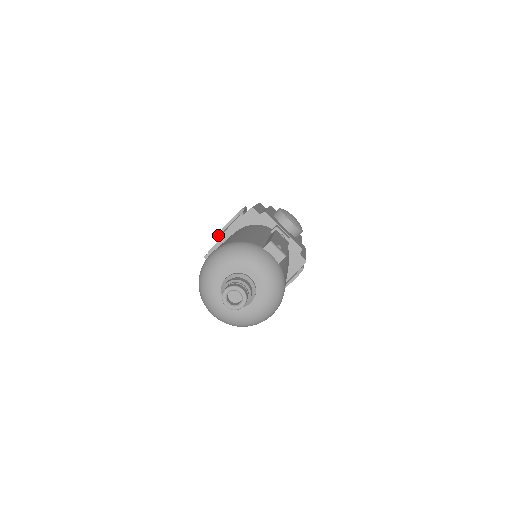
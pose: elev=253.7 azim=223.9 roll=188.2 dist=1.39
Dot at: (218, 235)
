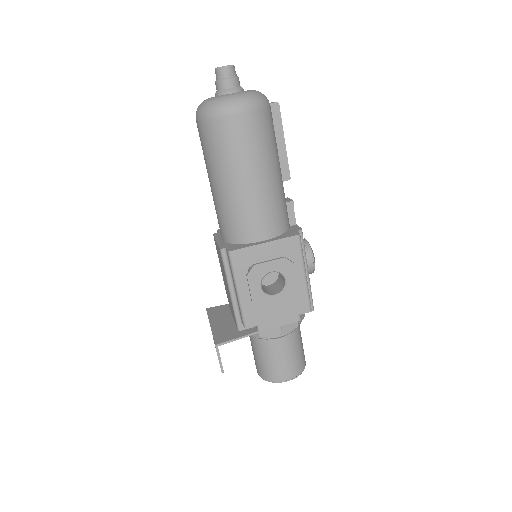
Dot at: occluded
